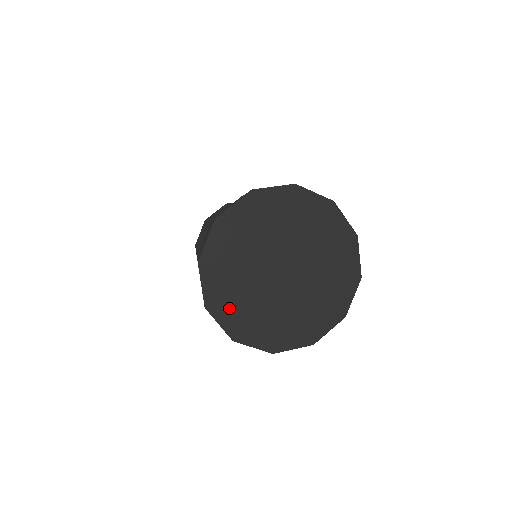
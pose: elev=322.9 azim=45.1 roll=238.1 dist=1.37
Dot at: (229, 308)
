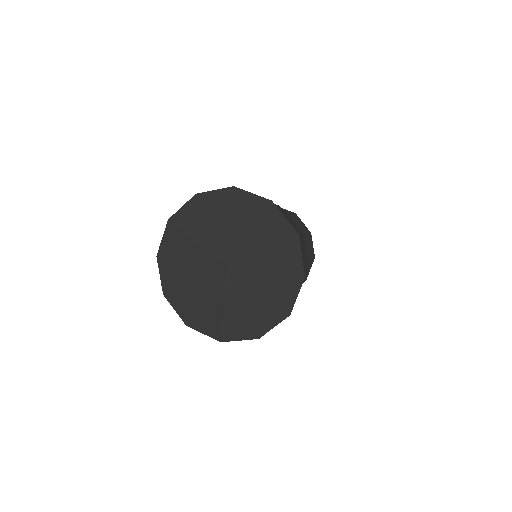
Dot at: (203, 318)
